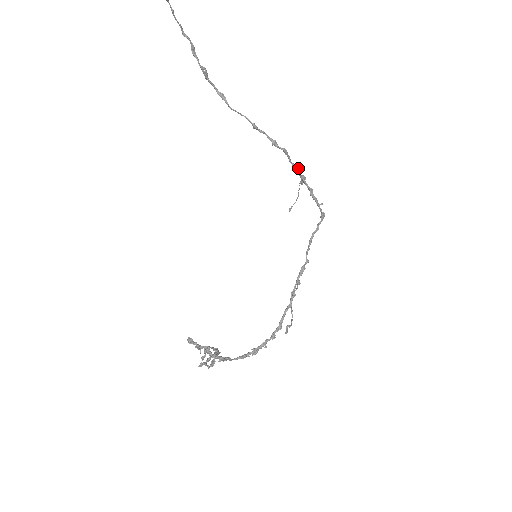
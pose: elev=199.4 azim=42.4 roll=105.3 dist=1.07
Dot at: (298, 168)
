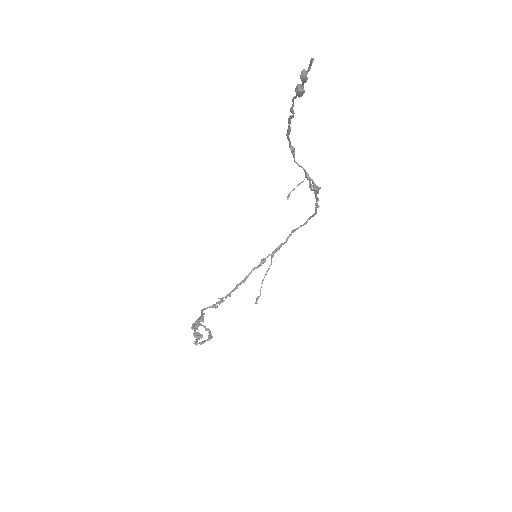
Dot at: occluded
